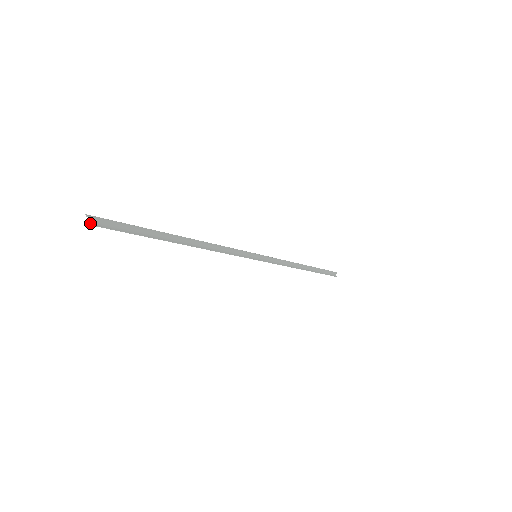
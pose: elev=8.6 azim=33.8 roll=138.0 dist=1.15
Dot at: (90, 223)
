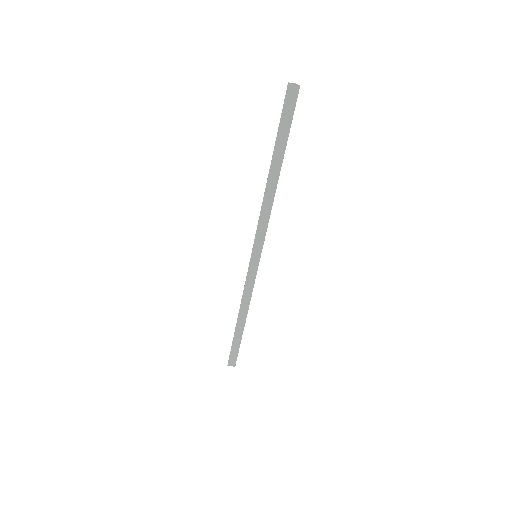
Dot at: occluded
